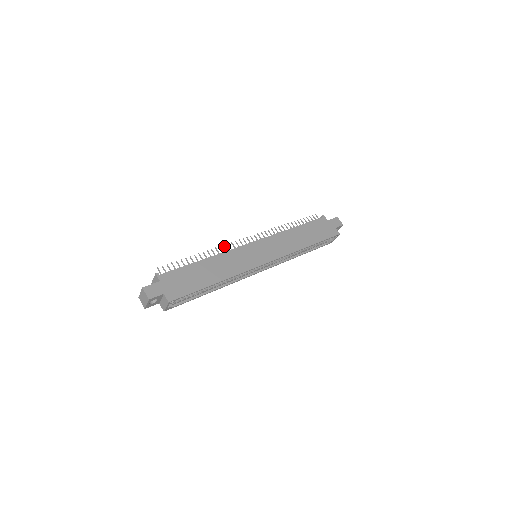
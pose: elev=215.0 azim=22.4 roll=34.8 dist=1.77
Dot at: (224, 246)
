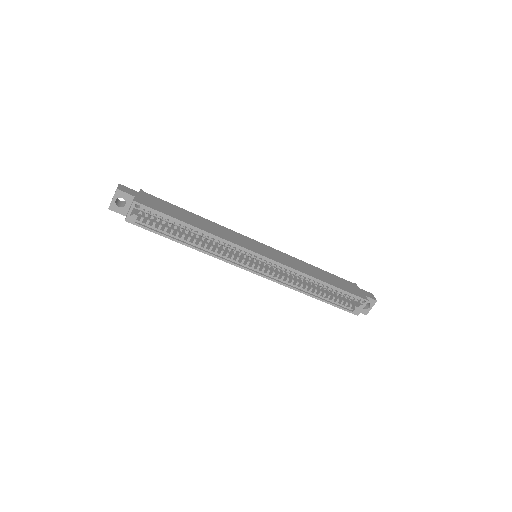
Dot at: occluded
